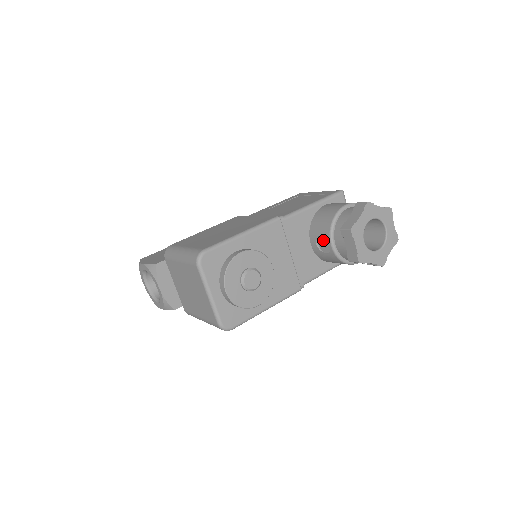
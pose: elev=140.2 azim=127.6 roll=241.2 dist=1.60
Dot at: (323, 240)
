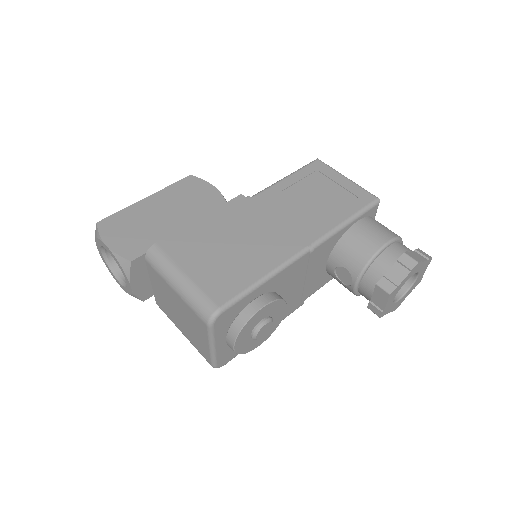
Dot at: (346, 272)
